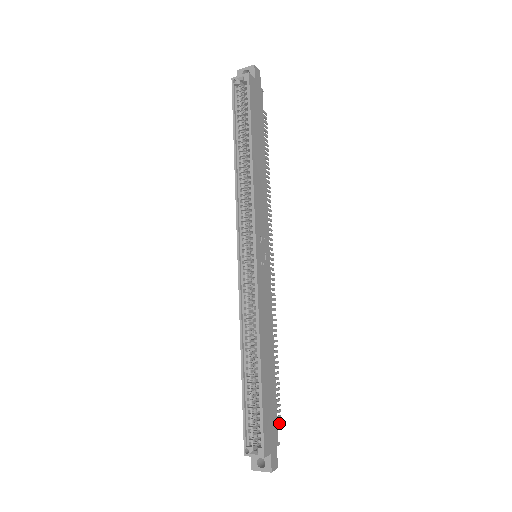
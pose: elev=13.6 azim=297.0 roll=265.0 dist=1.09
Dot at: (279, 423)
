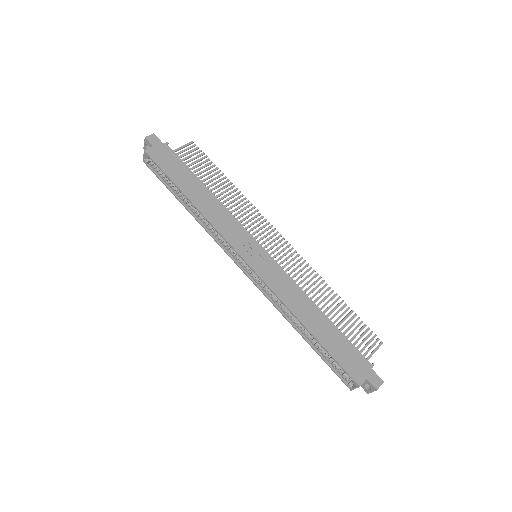
Dot at: occluded
